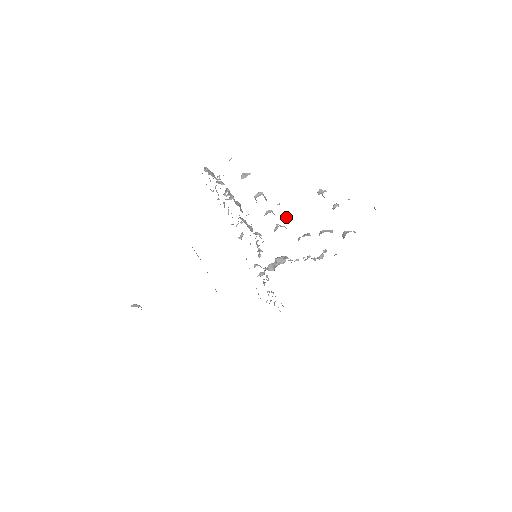
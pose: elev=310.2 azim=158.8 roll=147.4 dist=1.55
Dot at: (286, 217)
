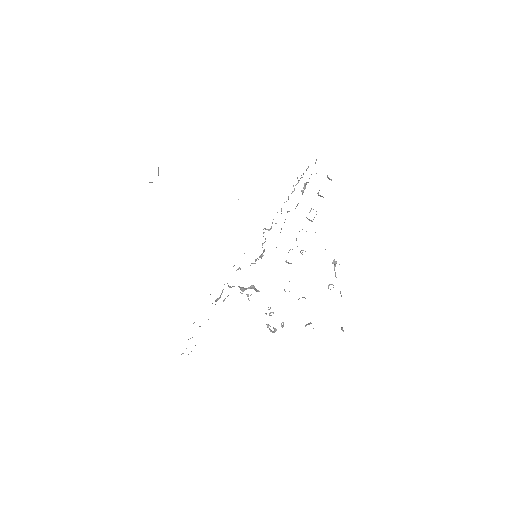
Dot at: occluded
